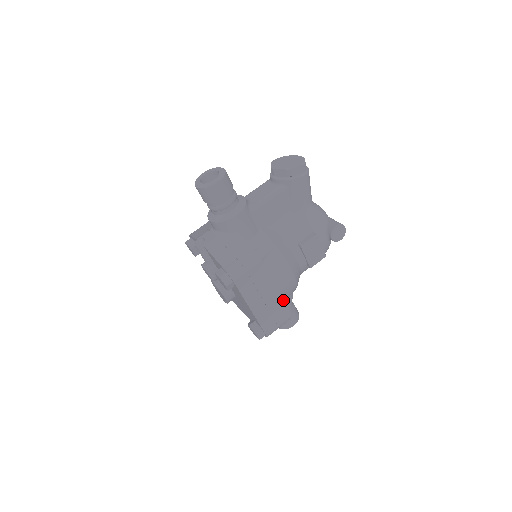
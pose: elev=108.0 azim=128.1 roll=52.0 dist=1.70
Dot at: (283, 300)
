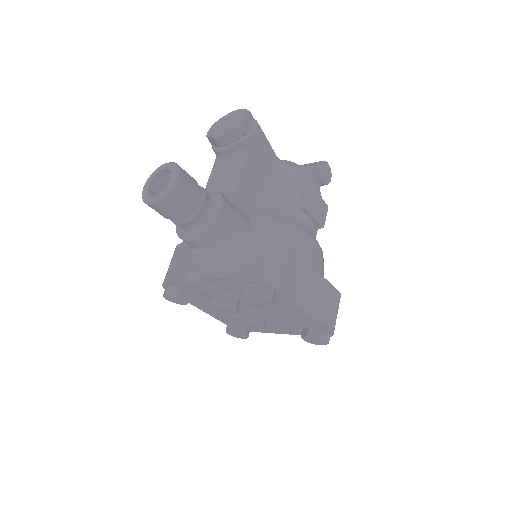
Dot at: (326, 280)
